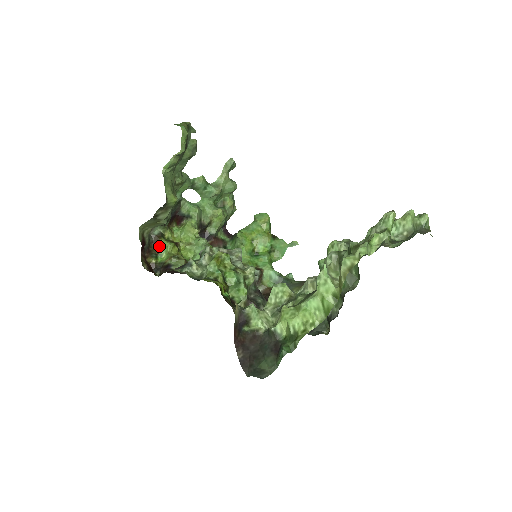
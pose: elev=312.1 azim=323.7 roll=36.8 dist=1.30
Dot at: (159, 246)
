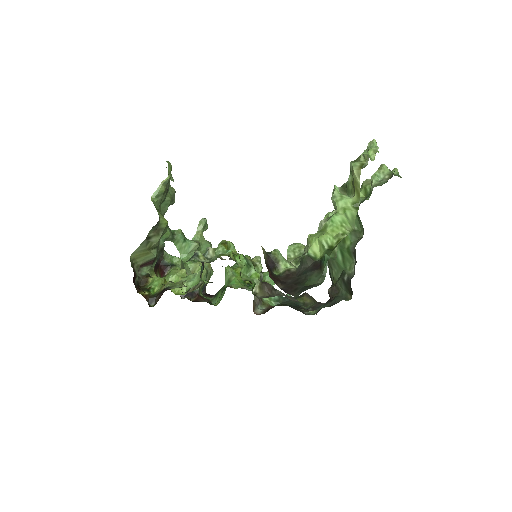
Dot at: (149, 284)
